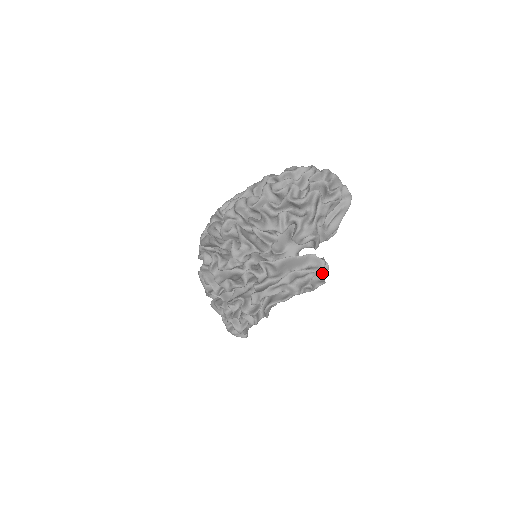
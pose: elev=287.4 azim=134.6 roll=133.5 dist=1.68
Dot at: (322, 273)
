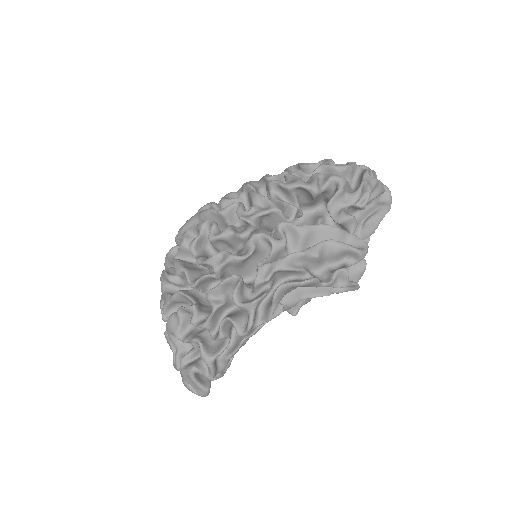
Dot at: (355, 274)
